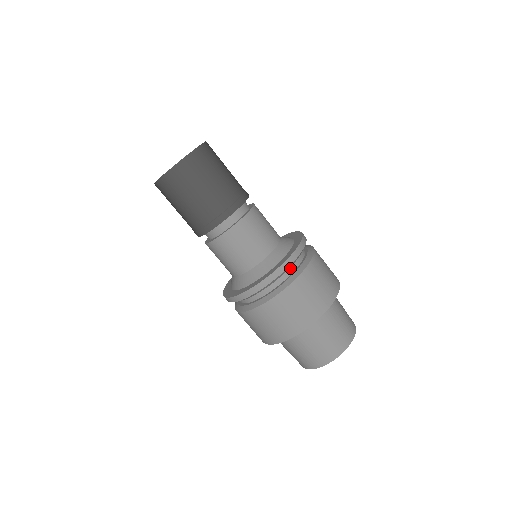
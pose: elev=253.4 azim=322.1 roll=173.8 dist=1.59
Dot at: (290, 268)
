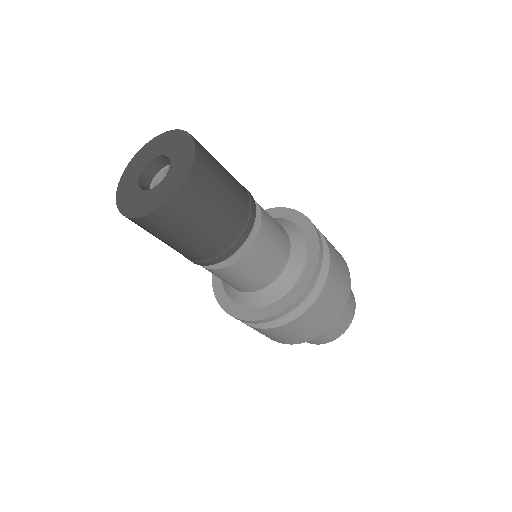
Dot at: occluded
